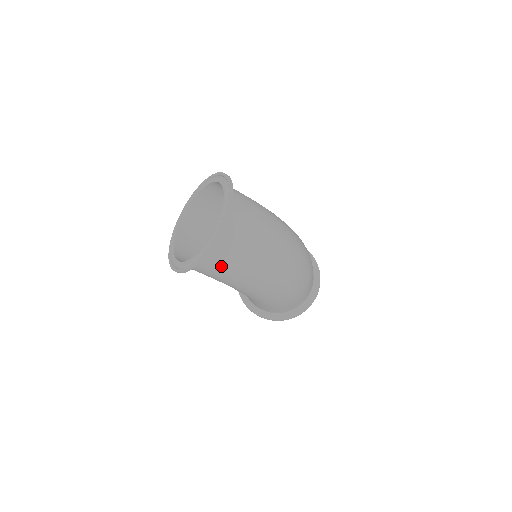
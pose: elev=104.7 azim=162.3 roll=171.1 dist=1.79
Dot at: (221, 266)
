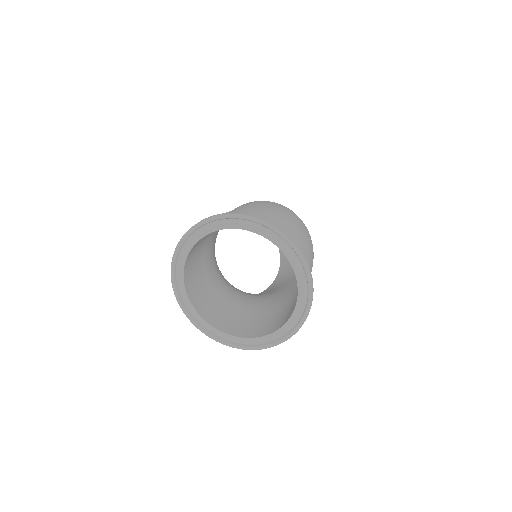
Dot at: occluded
